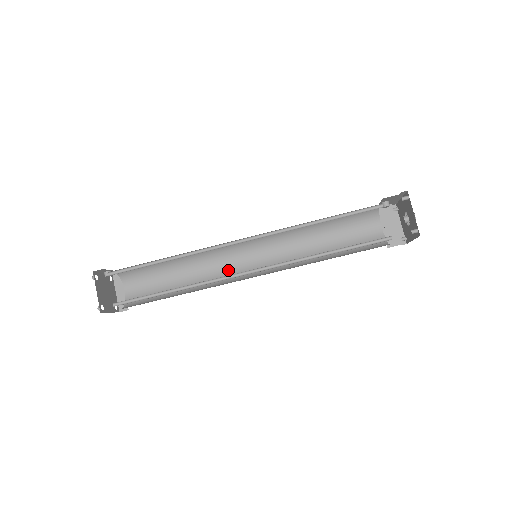
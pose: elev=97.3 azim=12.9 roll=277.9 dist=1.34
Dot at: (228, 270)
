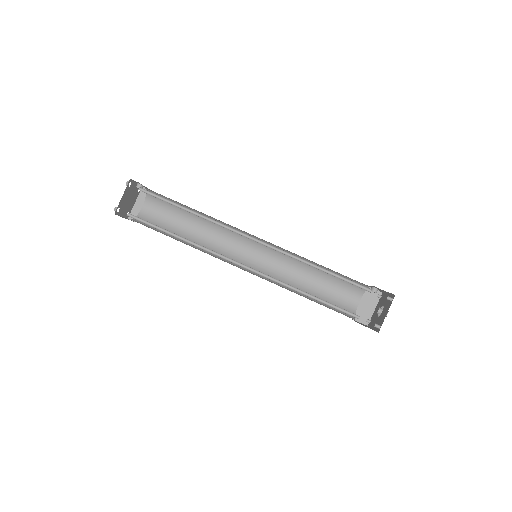
Dot at: (229, 249)
